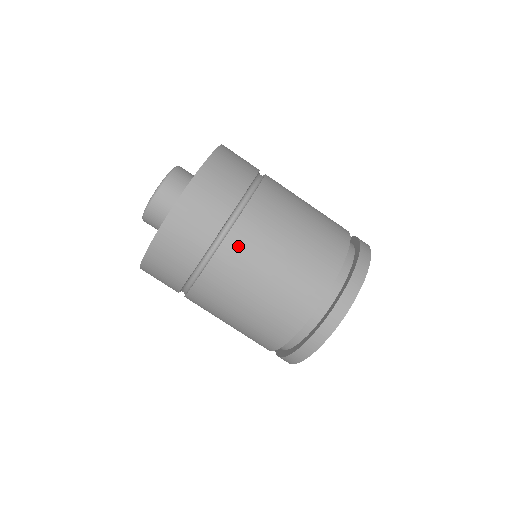
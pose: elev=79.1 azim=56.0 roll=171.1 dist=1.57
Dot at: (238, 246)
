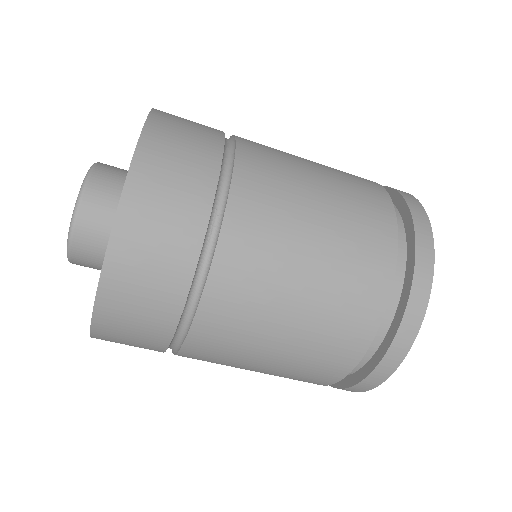
Dot at: (198, 358)
